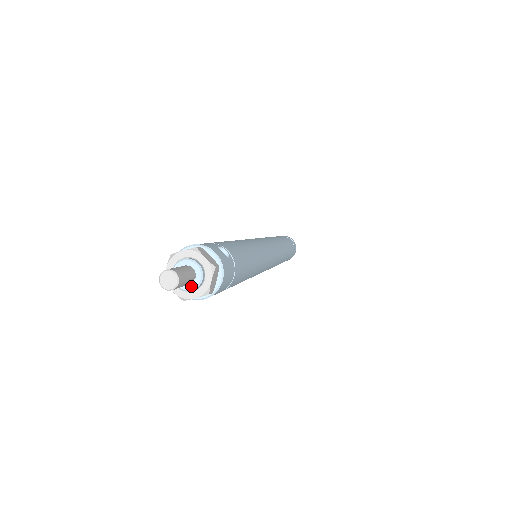
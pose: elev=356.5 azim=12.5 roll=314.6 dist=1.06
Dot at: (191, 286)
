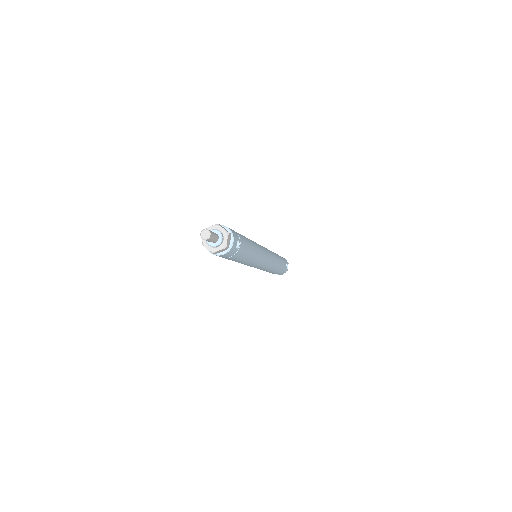
Dot at: (210, 243)
